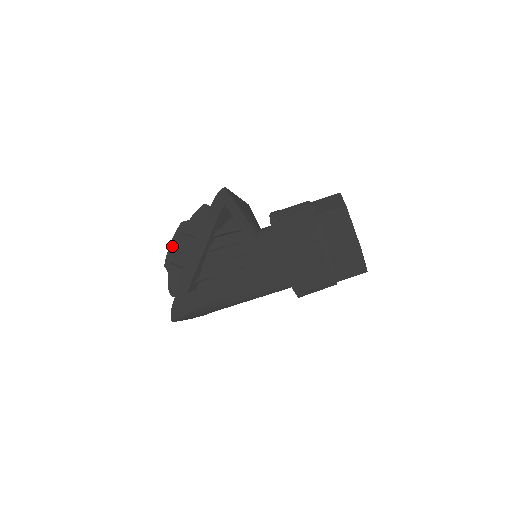
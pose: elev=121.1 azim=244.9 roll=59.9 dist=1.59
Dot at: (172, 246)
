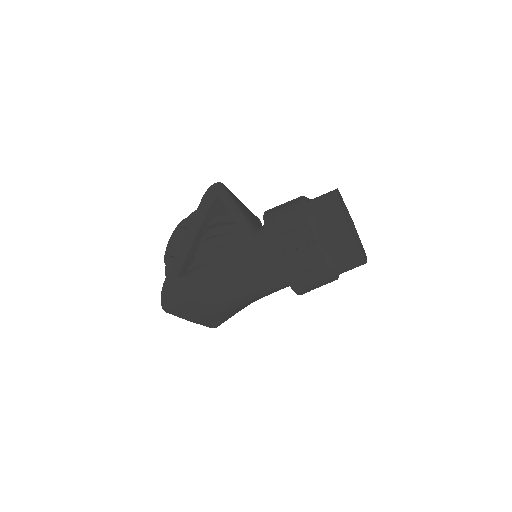
Dot at: (171, 240)
